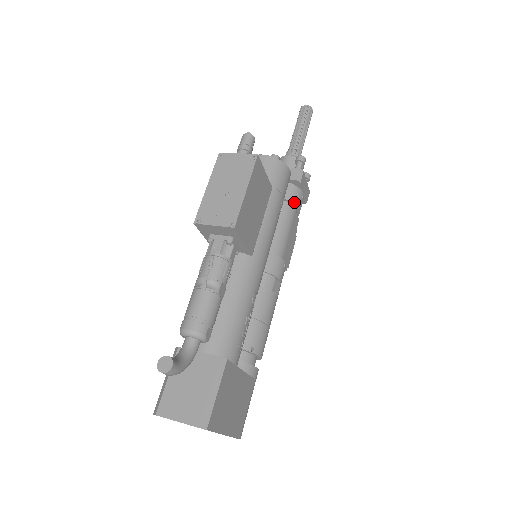
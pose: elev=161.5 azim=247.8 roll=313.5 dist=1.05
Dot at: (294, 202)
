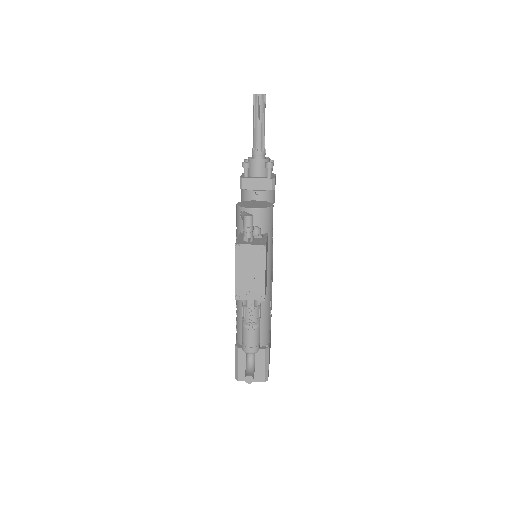
Dot at: occluded
